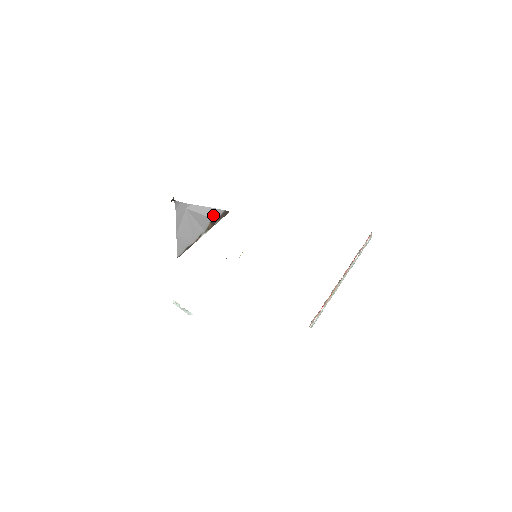
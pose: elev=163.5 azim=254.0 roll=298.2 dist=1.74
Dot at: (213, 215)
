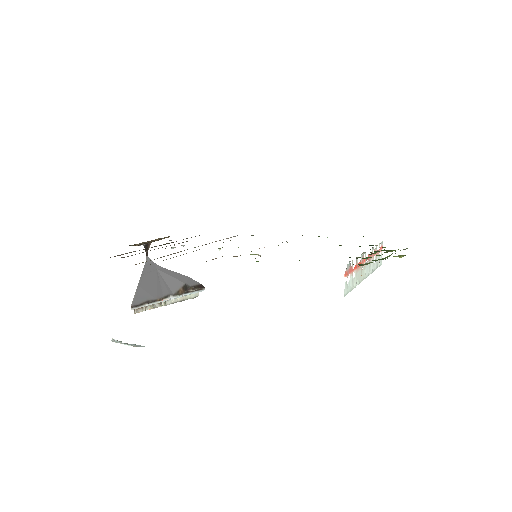
Dot at: (187, 282)
